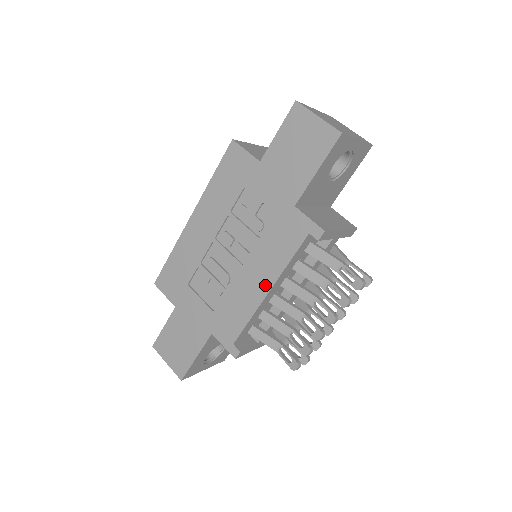
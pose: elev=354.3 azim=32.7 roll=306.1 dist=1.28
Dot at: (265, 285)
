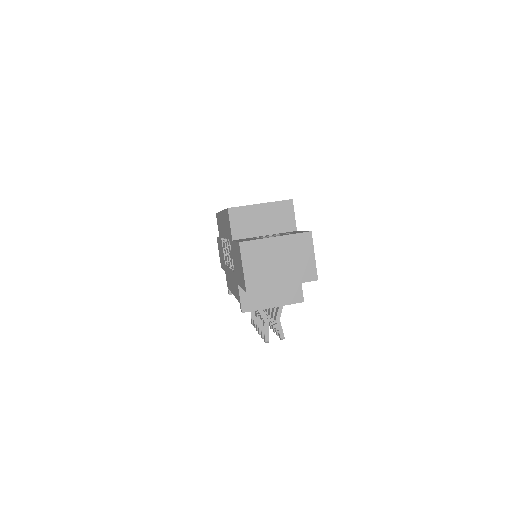
Dot at: occluded
